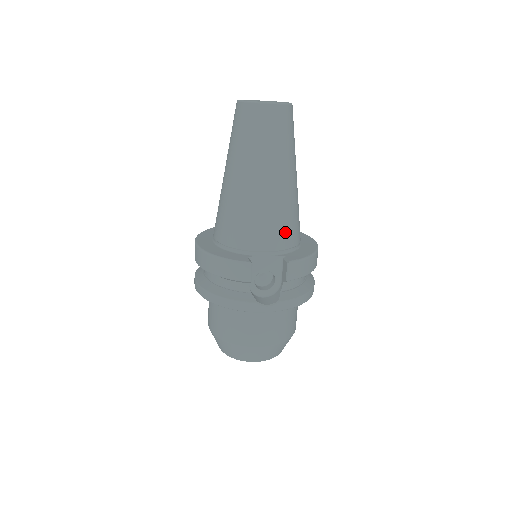
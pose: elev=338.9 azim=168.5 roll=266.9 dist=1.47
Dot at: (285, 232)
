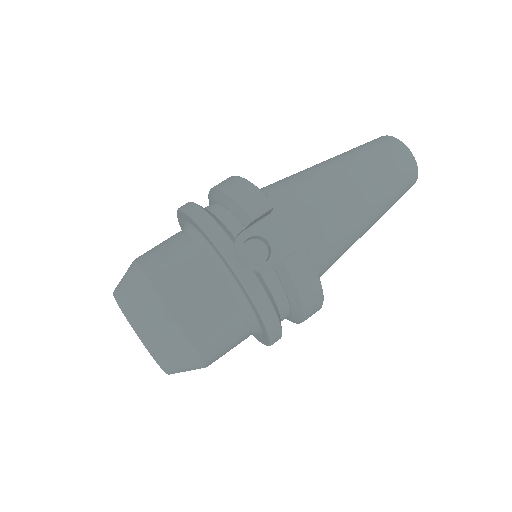
Dot at: (320, 239)
